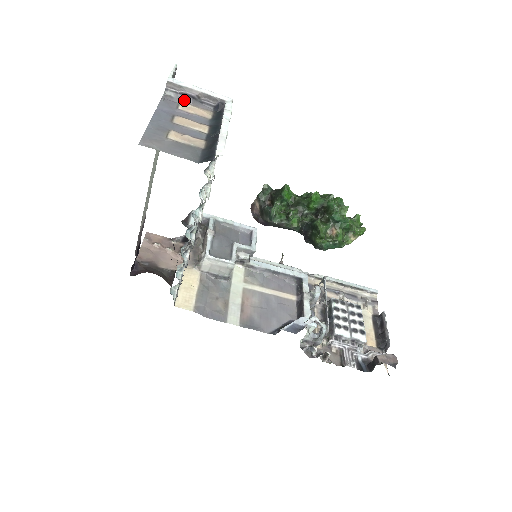
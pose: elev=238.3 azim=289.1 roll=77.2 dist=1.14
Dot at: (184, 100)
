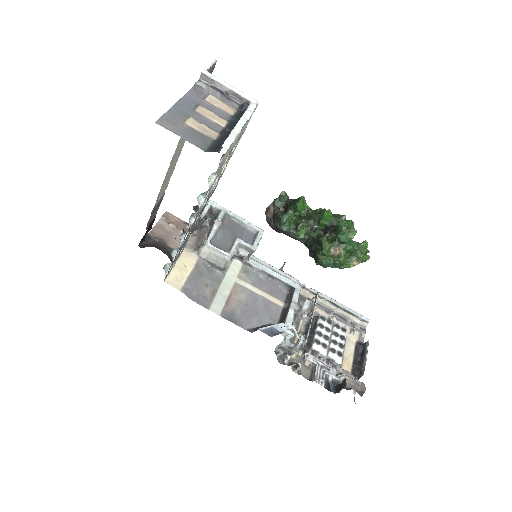
Dot at: (213, 93)
